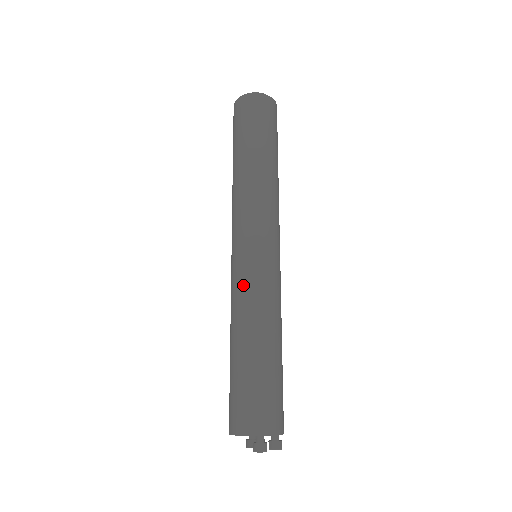
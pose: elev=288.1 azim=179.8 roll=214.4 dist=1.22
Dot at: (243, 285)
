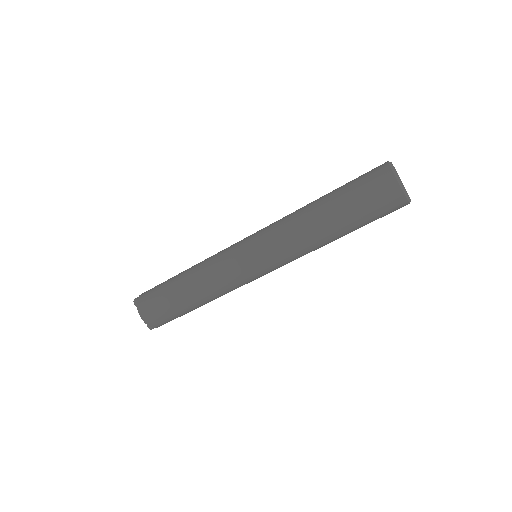
Dot at: (235, 286)
